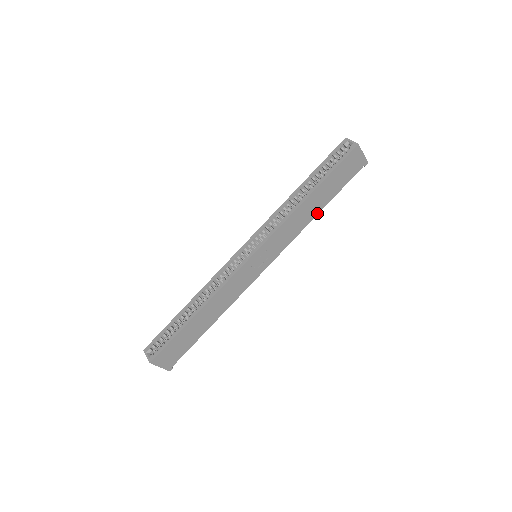
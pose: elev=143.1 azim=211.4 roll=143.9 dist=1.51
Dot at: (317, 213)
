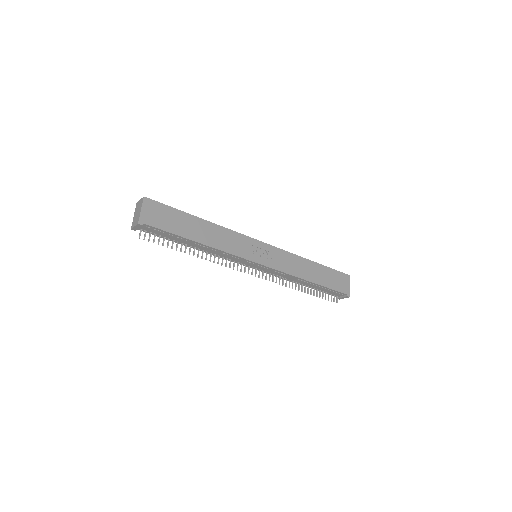
Dot at: (308, 280)
